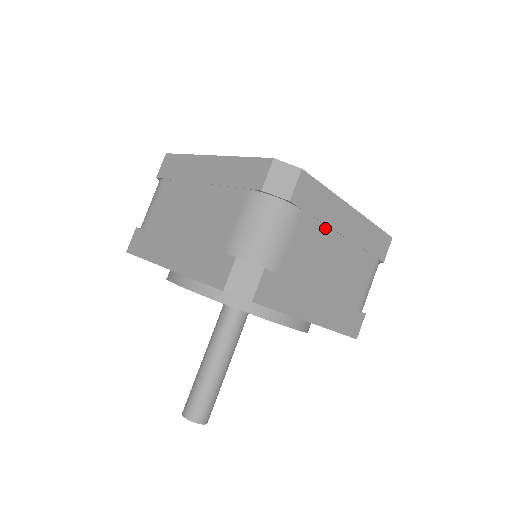
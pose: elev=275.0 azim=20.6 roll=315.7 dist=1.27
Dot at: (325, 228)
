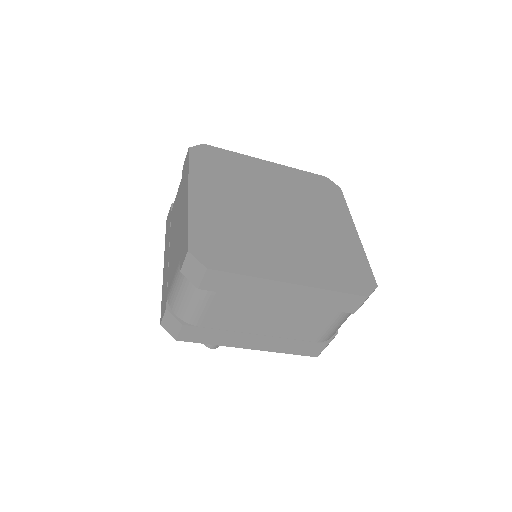
Dot at: (253, 299)
